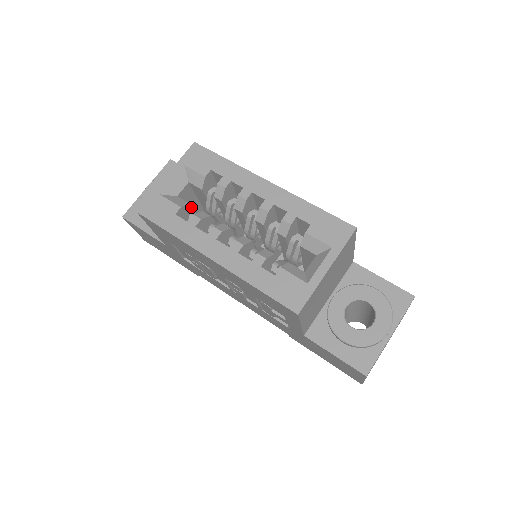
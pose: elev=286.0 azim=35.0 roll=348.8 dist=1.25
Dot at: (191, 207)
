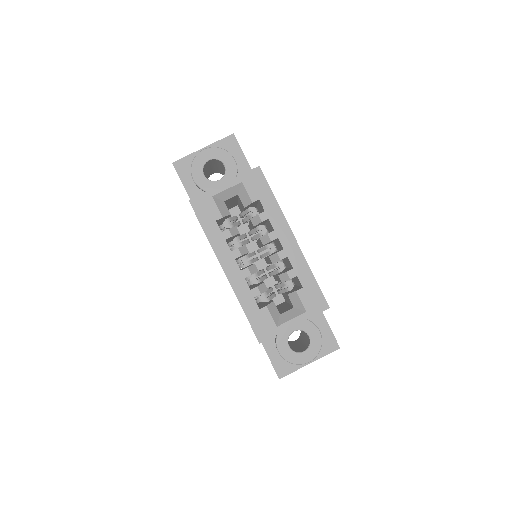
Dot at: (230, 215)
